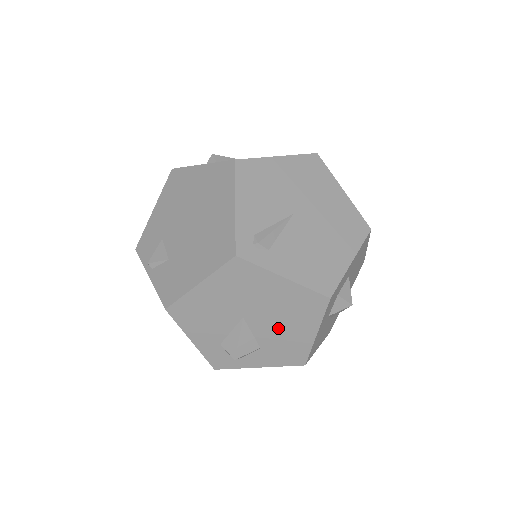
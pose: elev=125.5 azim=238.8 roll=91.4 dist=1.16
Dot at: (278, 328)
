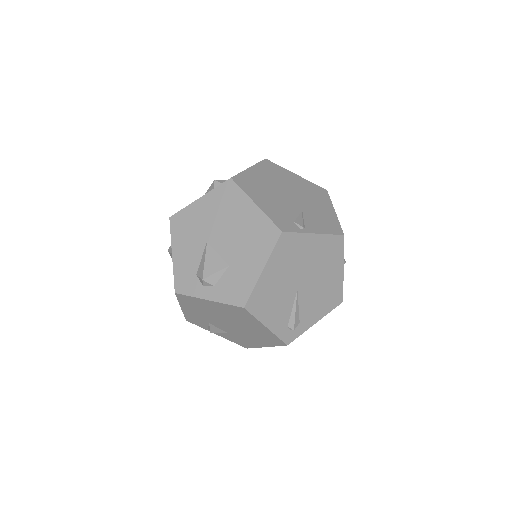
Dot at: occluded
